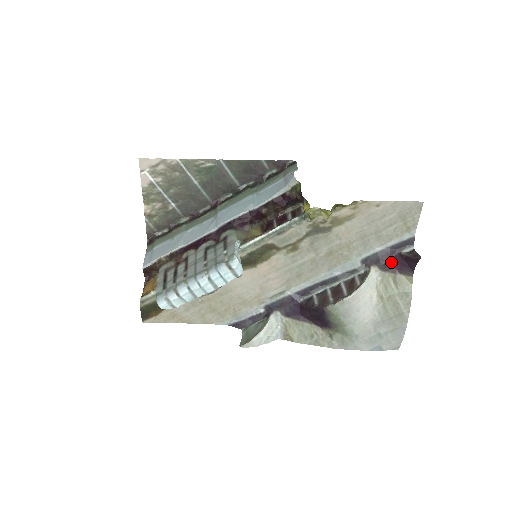
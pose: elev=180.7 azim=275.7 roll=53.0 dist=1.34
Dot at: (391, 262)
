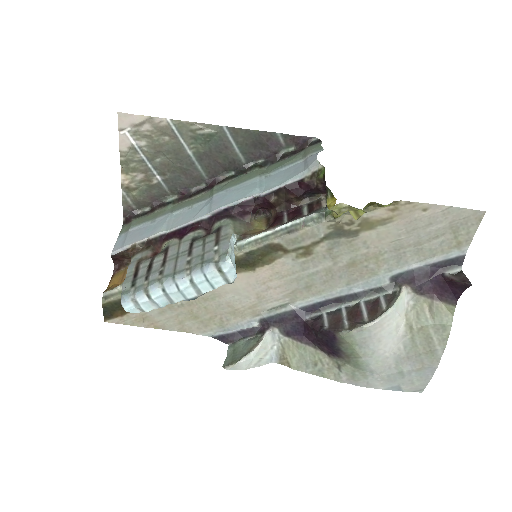
Dot at: (429, 284)
